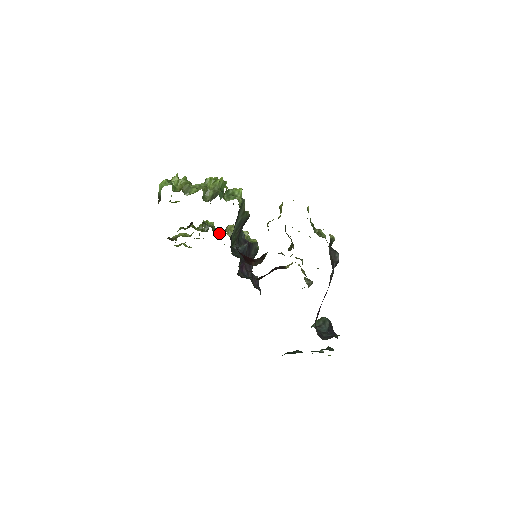
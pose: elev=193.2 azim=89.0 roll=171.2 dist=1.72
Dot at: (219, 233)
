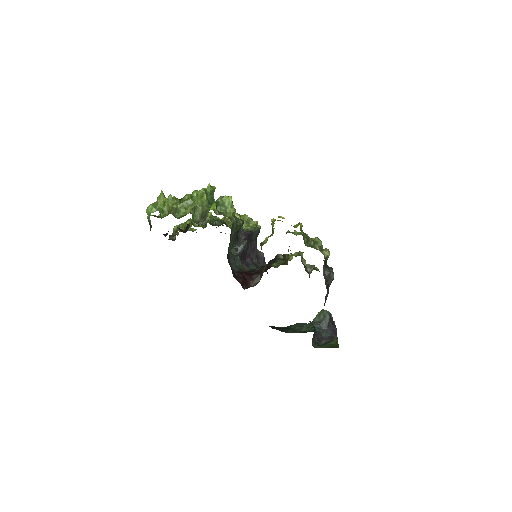
Dot at: (218, 225)
